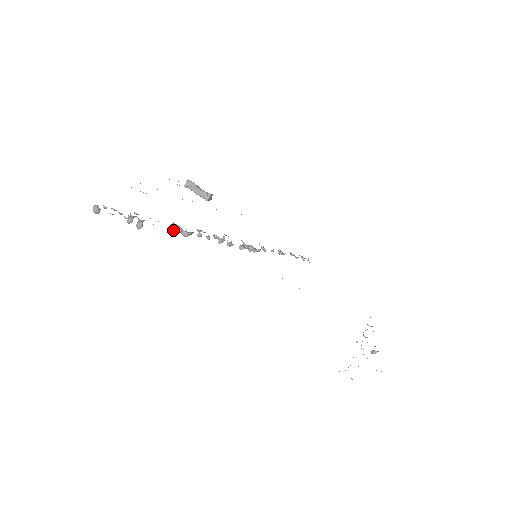
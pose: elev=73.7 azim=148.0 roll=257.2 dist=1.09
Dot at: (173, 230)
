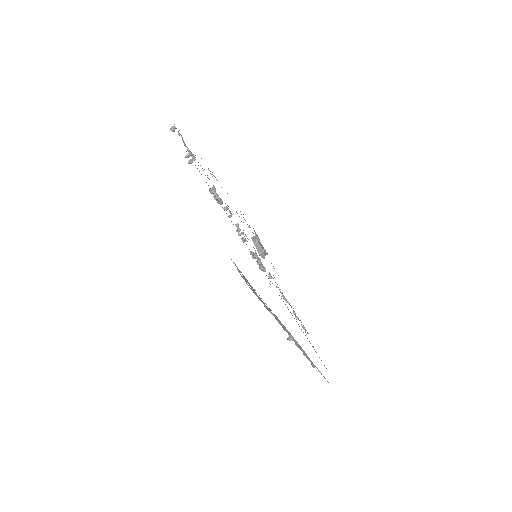
Dot at: (210, 189)
